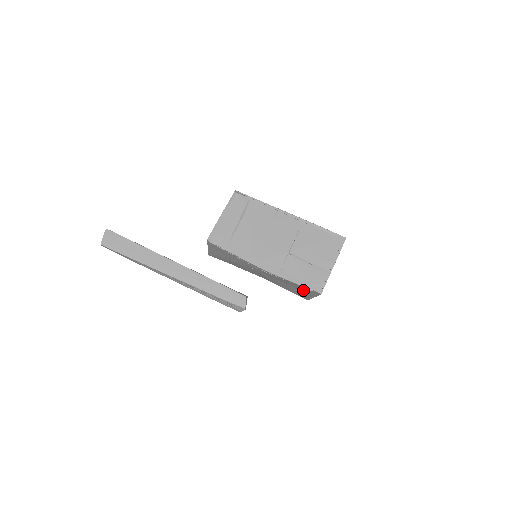
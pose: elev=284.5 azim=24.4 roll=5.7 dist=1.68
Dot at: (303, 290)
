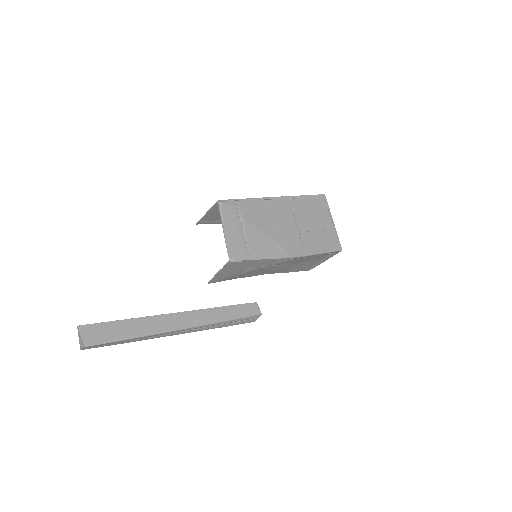
Dot at: (318, 259)
